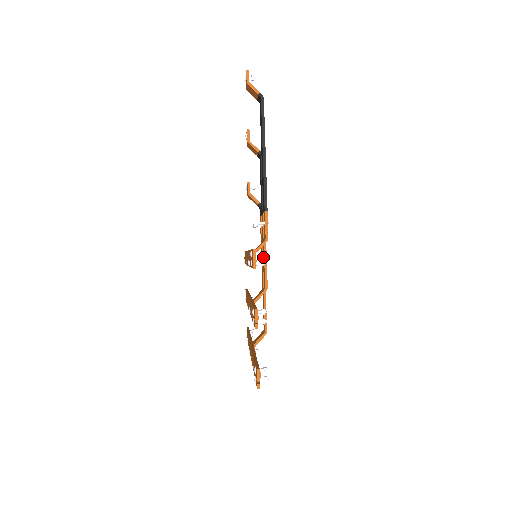
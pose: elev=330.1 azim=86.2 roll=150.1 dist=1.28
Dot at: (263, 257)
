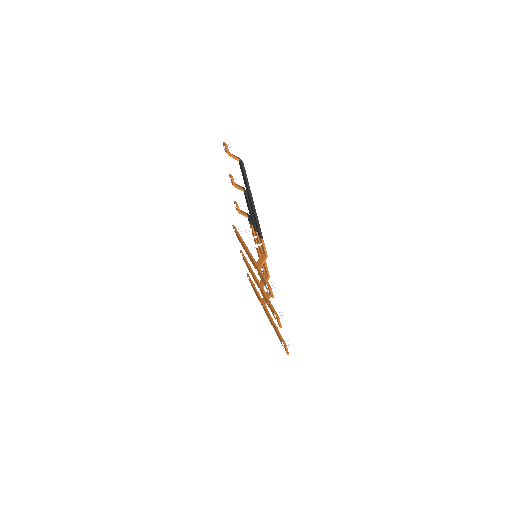
Dot at: occluded
